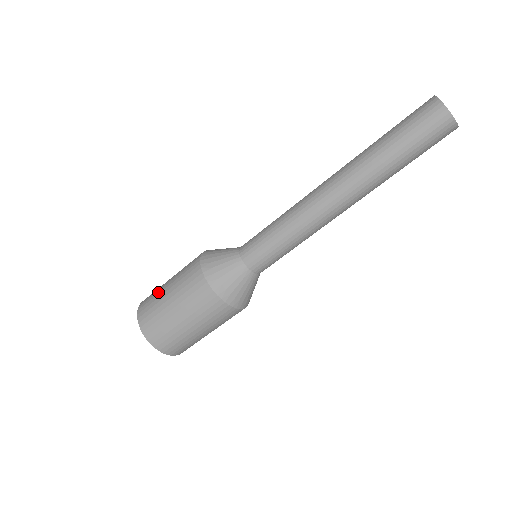
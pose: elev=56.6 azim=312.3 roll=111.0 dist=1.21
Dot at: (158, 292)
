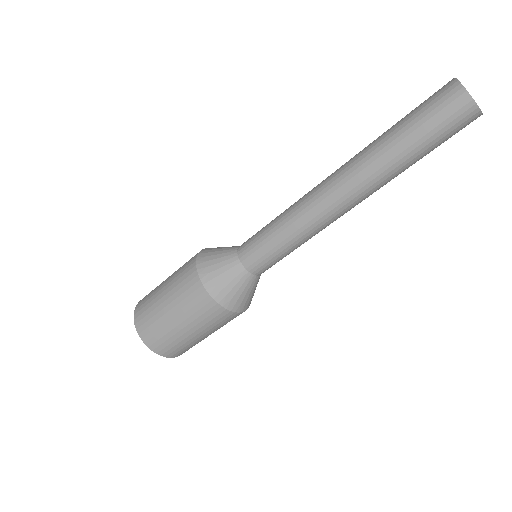
Dot at: (158, 316)
